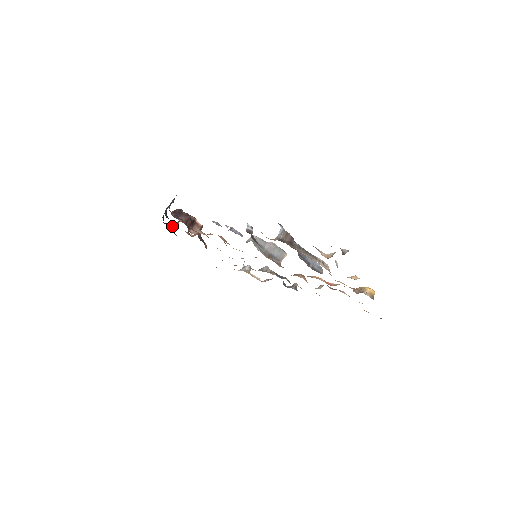
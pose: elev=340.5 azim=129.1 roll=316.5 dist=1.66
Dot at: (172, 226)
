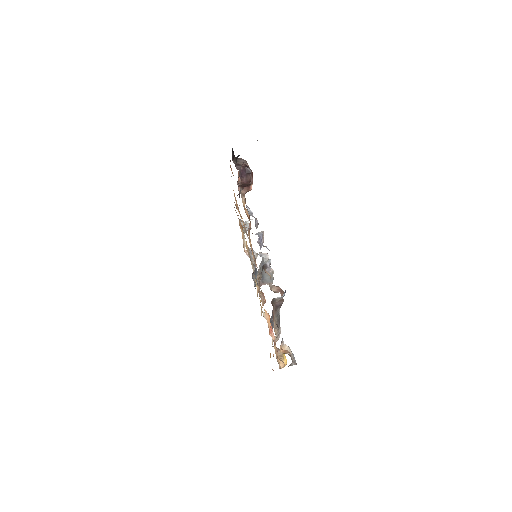
Dot at: (235, 157)
